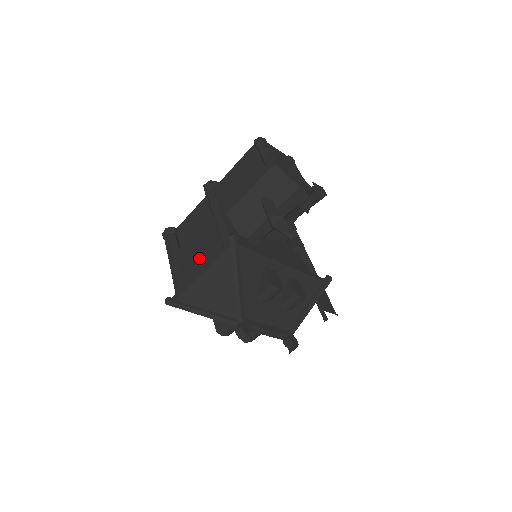
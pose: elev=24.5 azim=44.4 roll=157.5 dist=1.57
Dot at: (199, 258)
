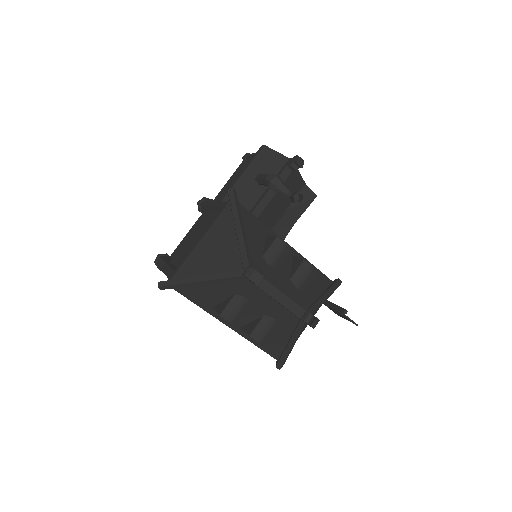
Dot at: occluded
